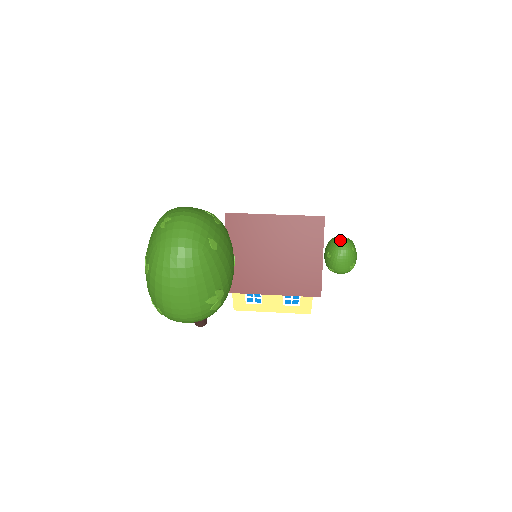
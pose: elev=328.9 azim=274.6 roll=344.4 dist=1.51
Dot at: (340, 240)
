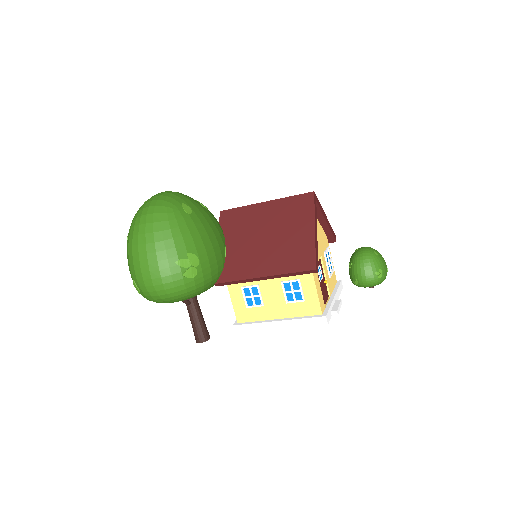
Dot at: occluded
